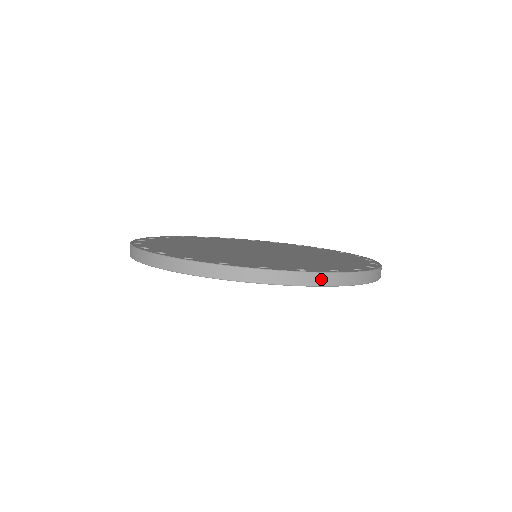
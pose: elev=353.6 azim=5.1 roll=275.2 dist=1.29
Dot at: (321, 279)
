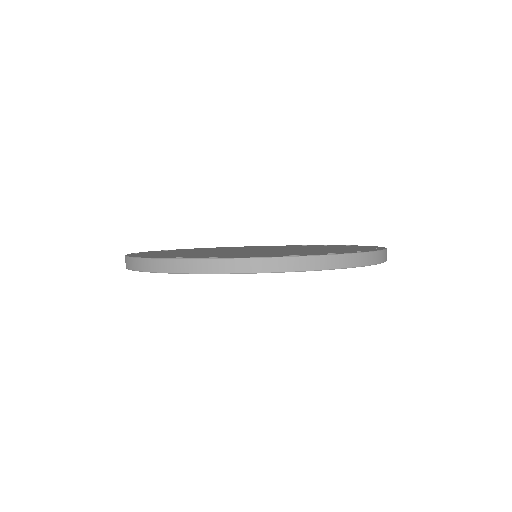
Dot at: (187, 266)
